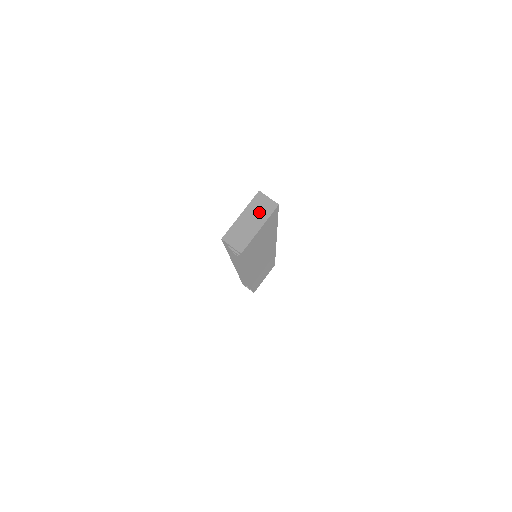
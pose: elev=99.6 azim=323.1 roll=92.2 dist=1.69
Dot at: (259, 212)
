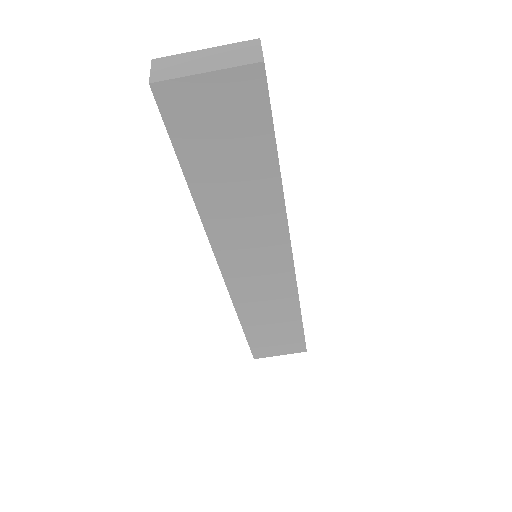
Dot at: (229, 56)
